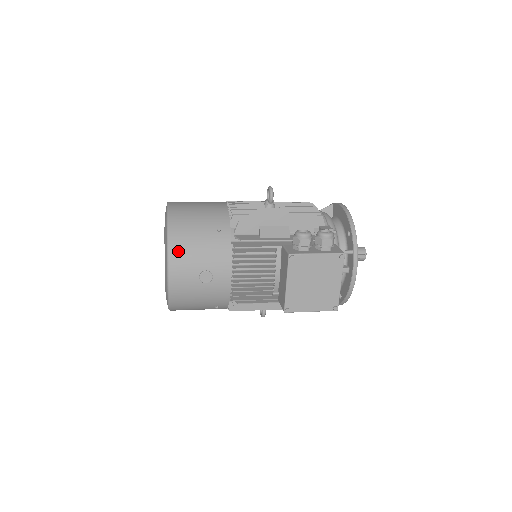
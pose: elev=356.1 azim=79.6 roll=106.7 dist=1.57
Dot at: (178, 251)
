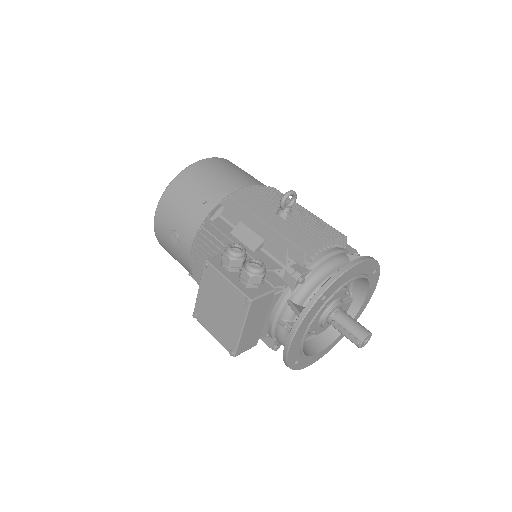
Dot at: (167, 200)
